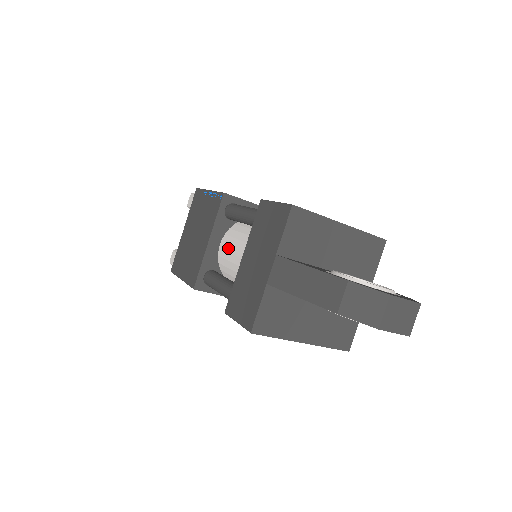
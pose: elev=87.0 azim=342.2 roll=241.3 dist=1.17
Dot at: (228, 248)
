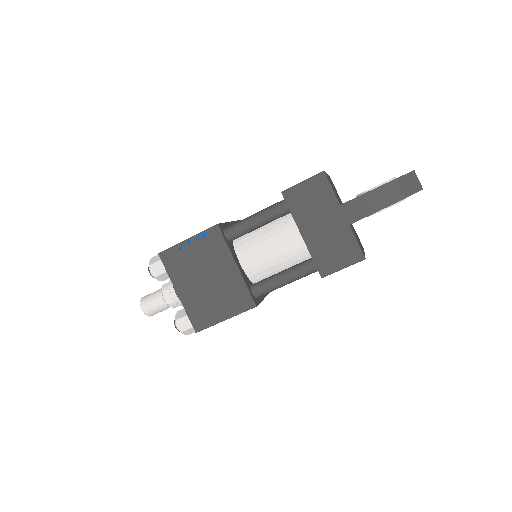
Dot at: (256, 256)
